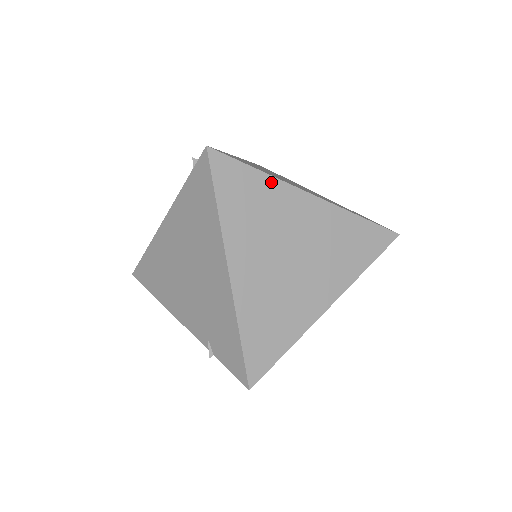
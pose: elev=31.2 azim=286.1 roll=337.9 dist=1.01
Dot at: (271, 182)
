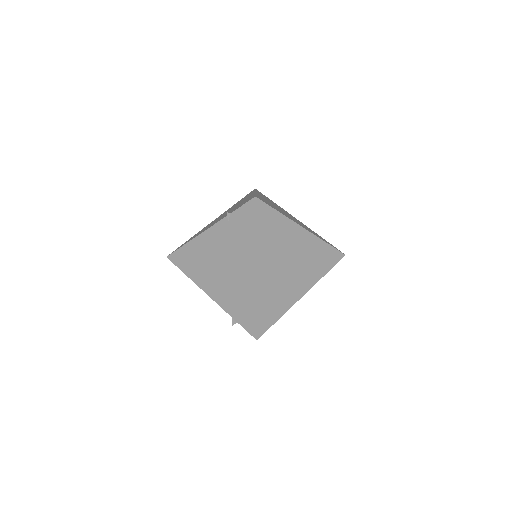
Dot at: occluded
